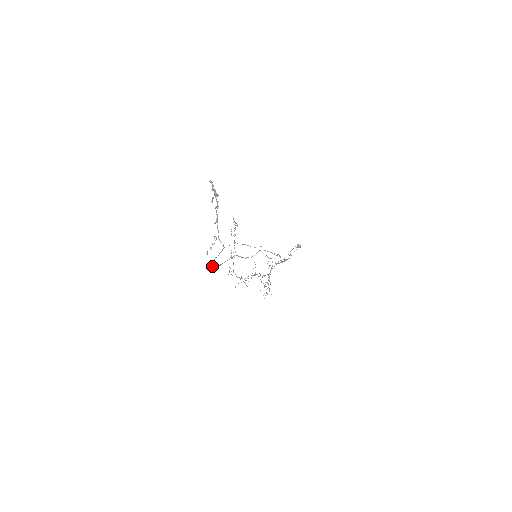
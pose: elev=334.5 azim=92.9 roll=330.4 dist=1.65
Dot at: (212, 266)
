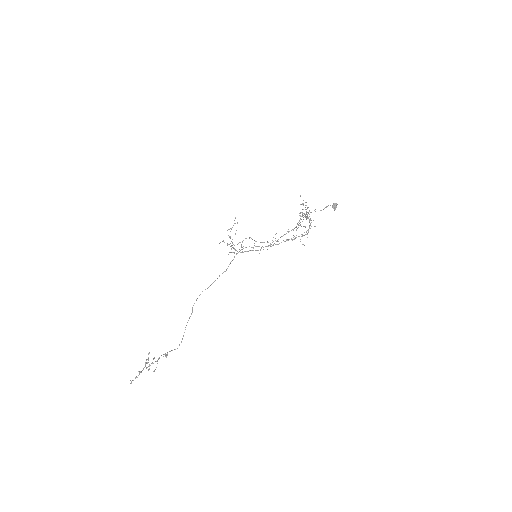
Dot at: occluded
